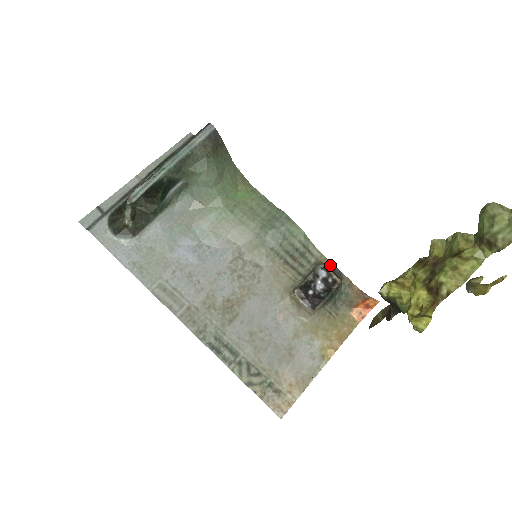
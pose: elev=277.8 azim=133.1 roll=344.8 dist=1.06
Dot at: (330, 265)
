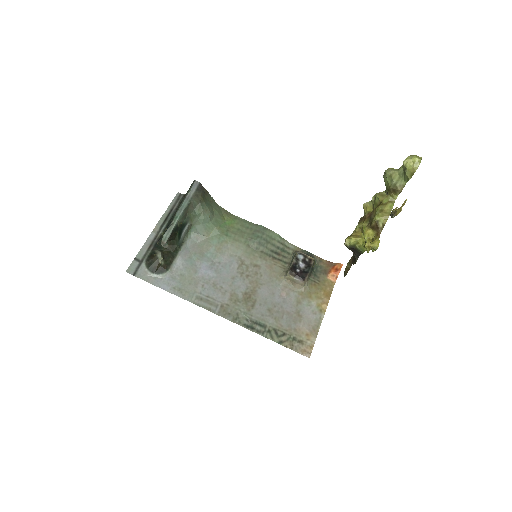
Dot at: (303, 251)
